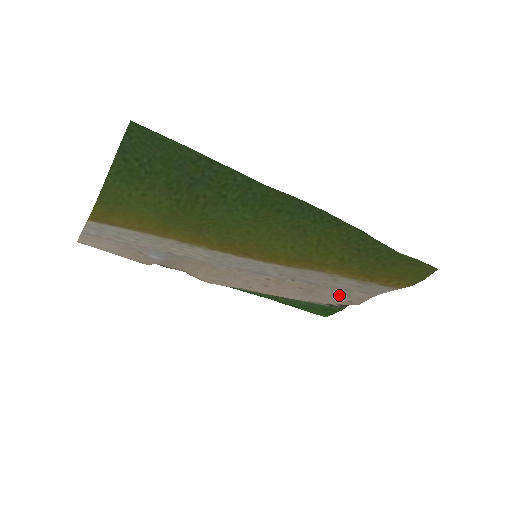
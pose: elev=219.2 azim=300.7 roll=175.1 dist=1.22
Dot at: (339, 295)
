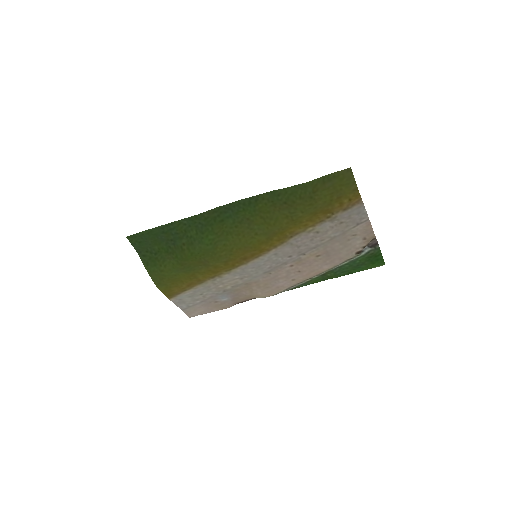
Dot at: (349, 240)
